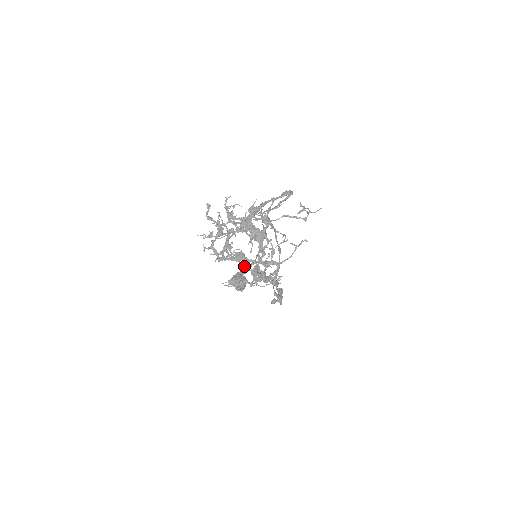
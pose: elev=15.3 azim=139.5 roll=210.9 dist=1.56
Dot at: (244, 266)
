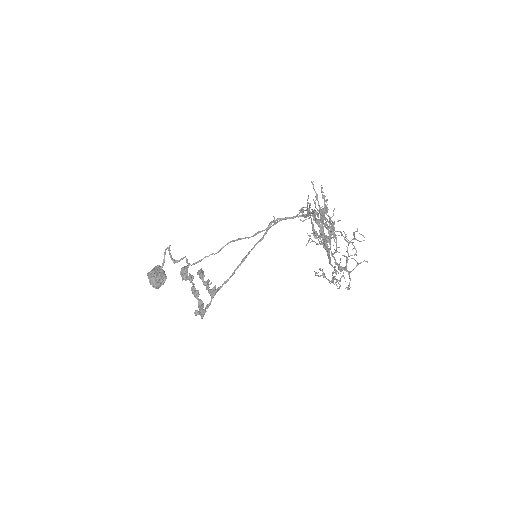
Dot at: (175, 261)
